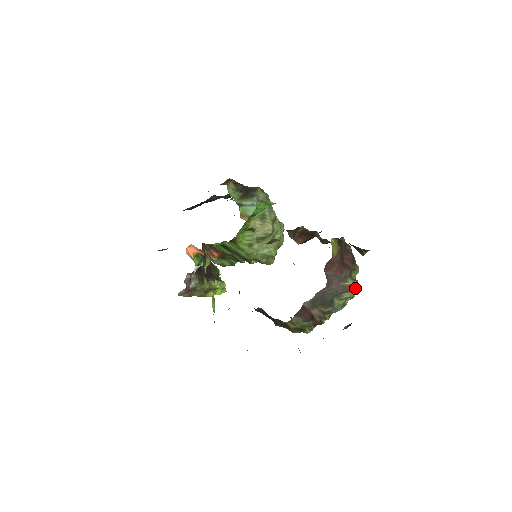
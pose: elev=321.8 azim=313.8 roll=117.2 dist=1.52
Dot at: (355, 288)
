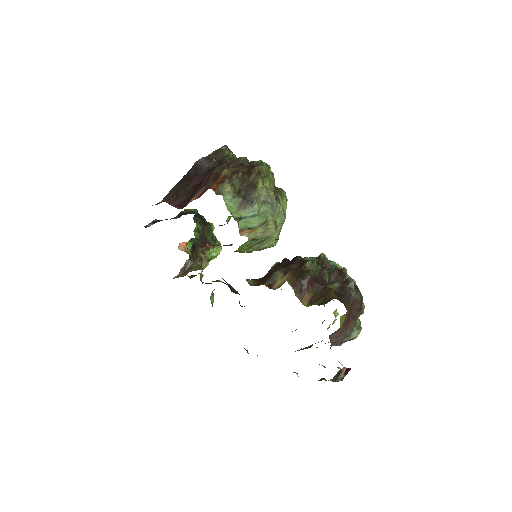
Dot at: occluded
